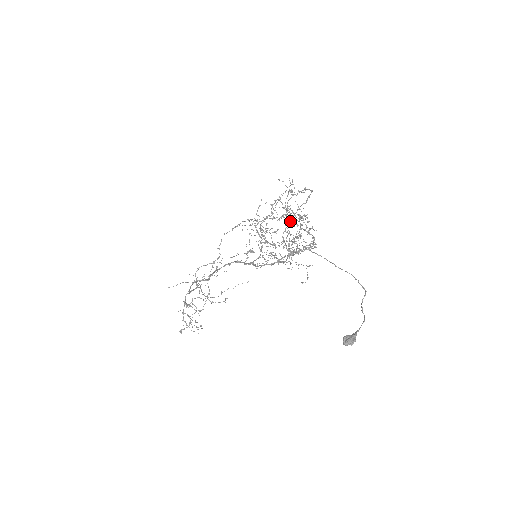
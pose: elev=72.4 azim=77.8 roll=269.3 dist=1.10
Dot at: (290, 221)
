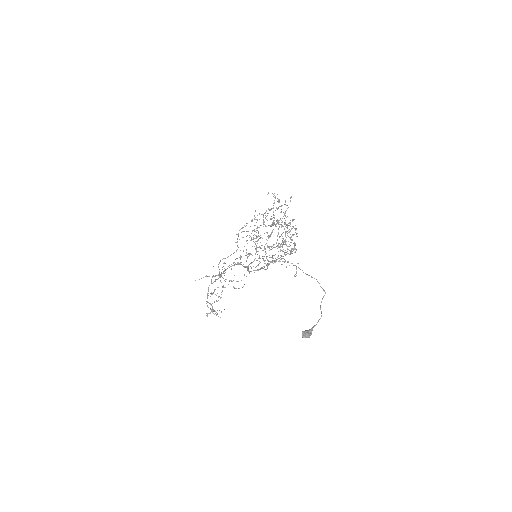
Dot at: (270, 235)
